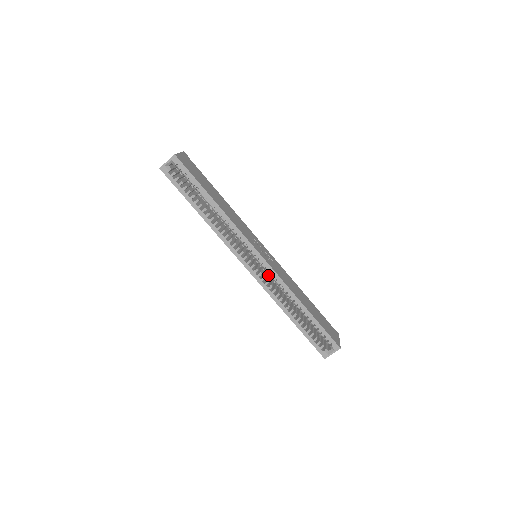
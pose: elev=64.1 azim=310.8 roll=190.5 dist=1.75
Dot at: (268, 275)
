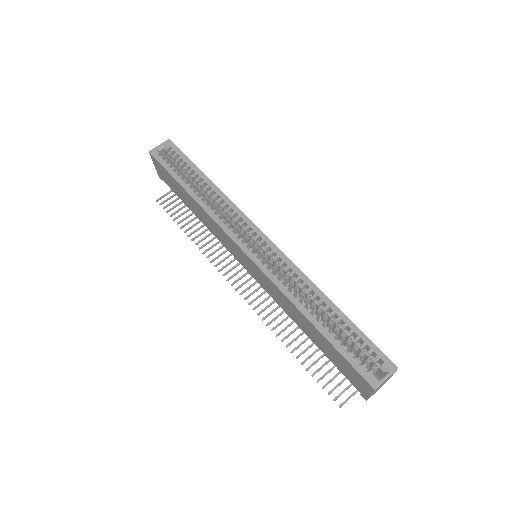
Dot at: occluded
